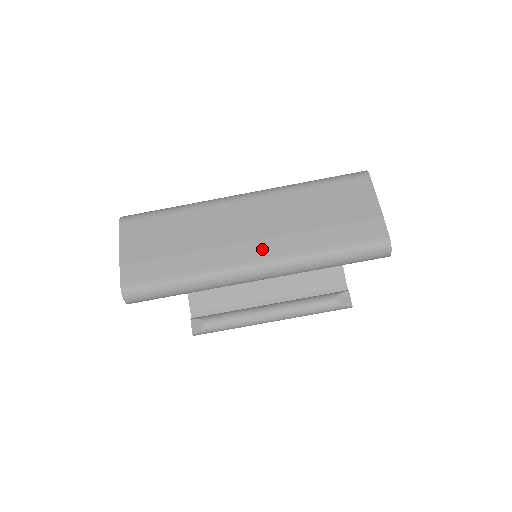
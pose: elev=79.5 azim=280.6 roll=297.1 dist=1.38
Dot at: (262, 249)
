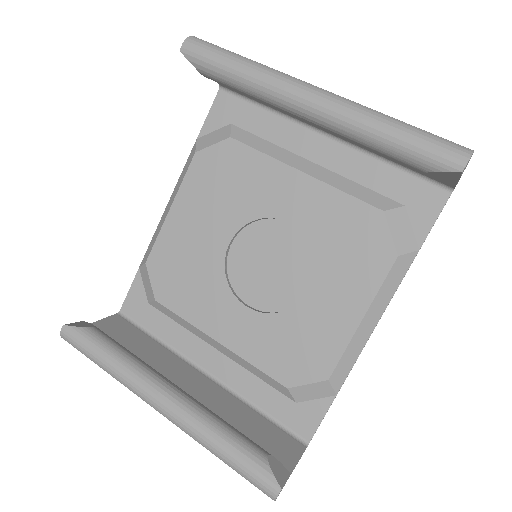
Dot at: occluded
